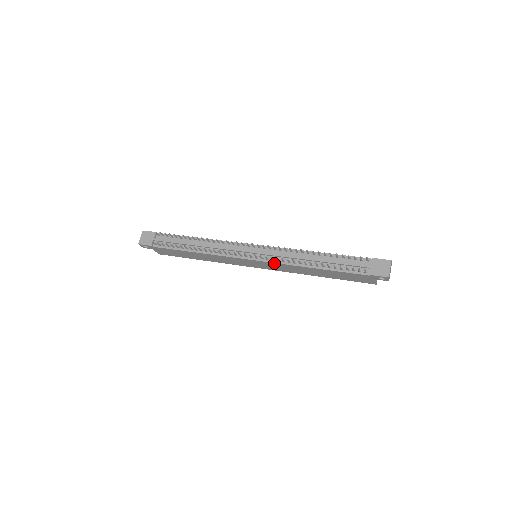
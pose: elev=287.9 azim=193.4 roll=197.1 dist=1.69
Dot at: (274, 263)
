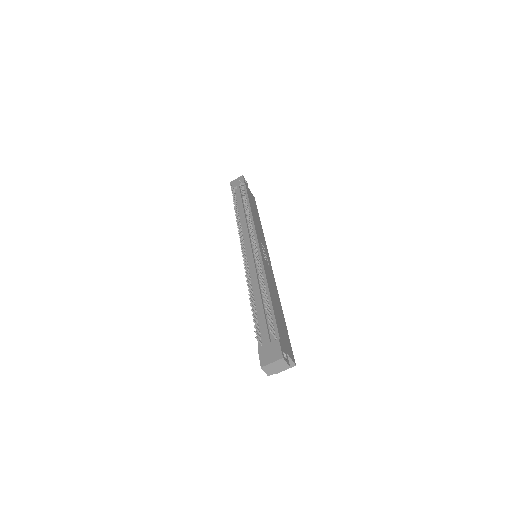
Dot at: occluded
